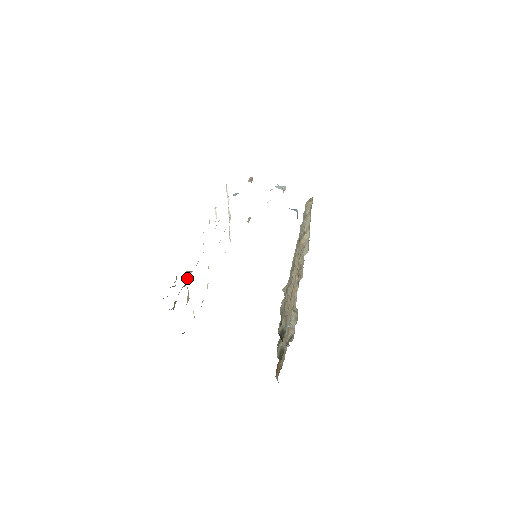
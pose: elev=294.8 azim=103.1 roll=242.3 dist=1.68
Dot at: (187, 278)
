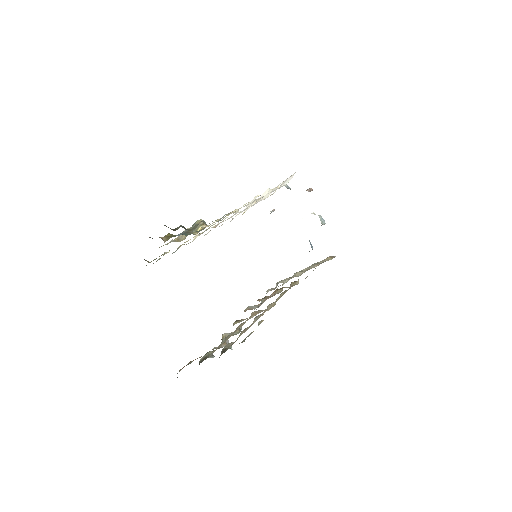
Dot at: (199, 227)
